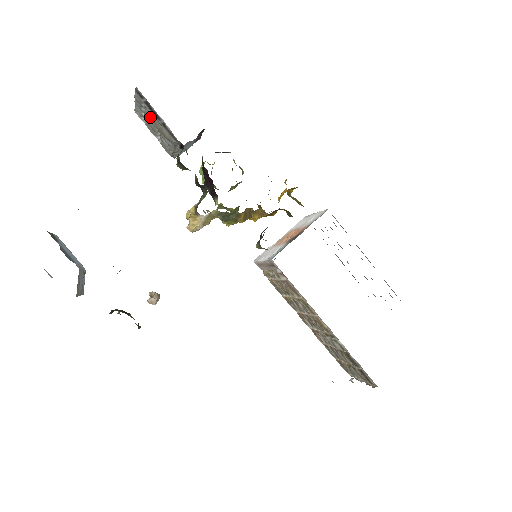
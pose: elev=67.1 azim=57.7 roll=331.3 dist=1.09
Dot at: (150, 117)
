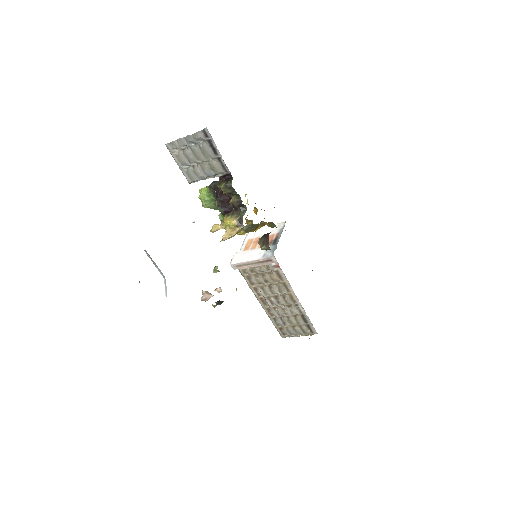
Dot at: (202, 151)
